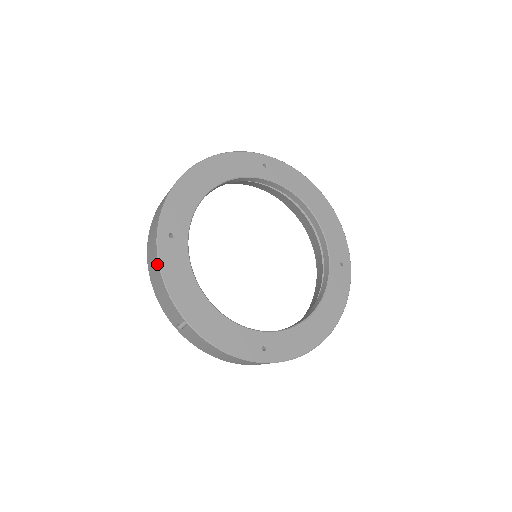
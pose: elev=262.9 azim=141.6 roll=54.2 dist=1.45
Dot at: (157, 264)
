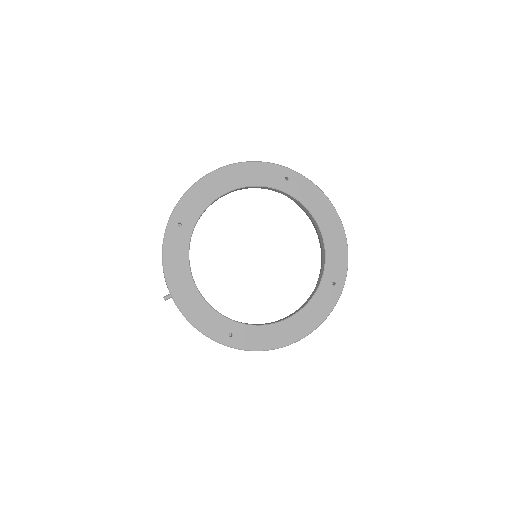
Dot at: (162, 245)
